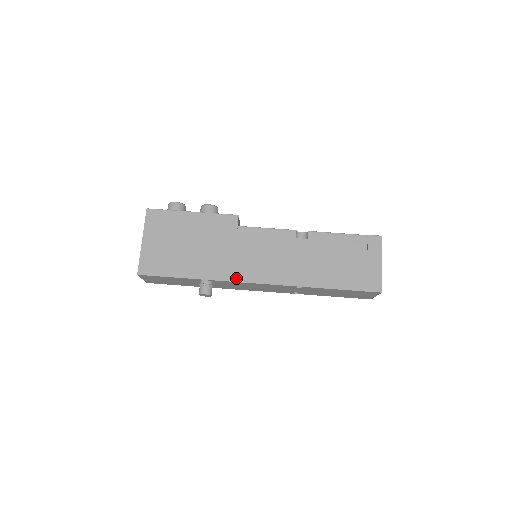
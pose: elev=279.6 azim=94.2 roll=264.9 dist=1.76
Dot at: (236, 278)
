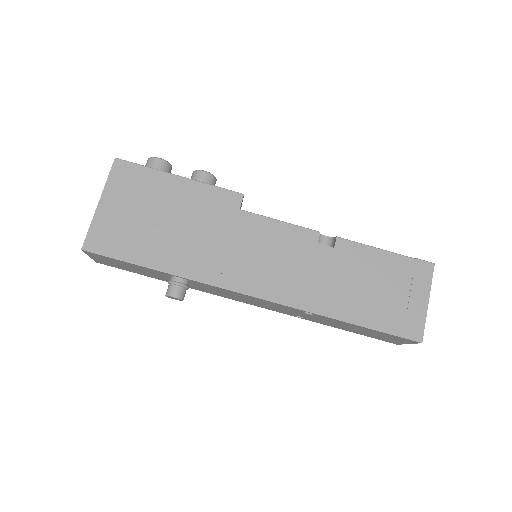
Dot at: (223, 283)
